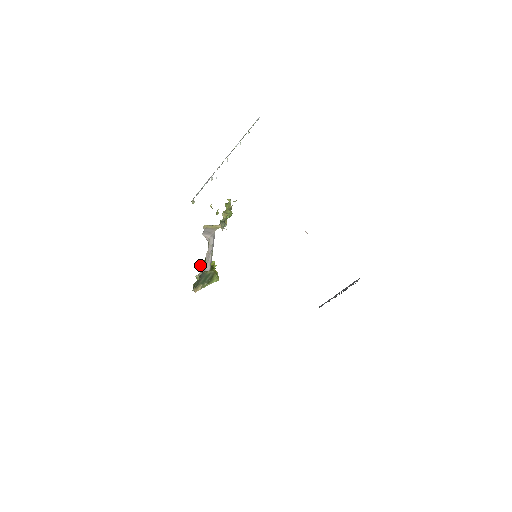
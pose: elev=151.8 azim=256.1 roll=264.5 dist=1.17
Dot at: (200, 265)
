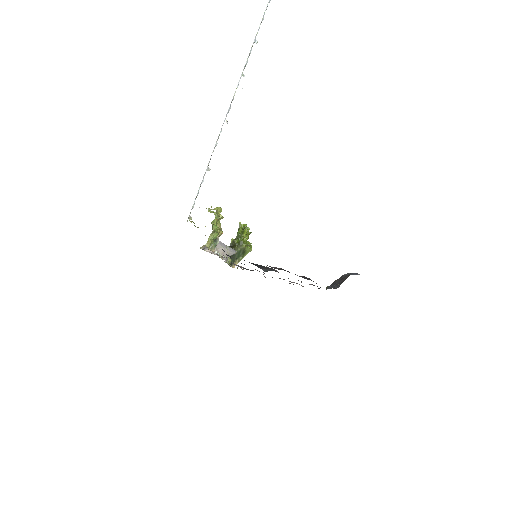
Dot at: (231, 243)
